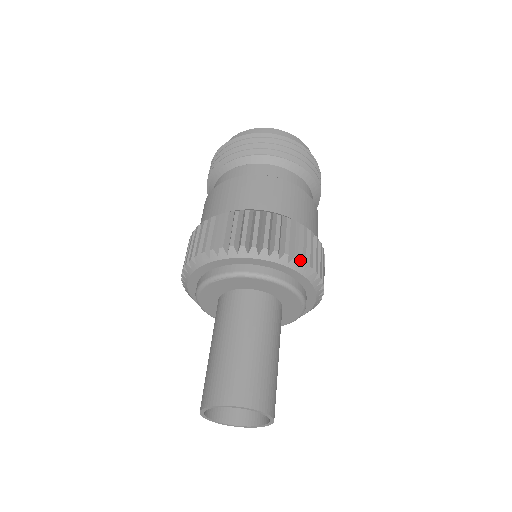
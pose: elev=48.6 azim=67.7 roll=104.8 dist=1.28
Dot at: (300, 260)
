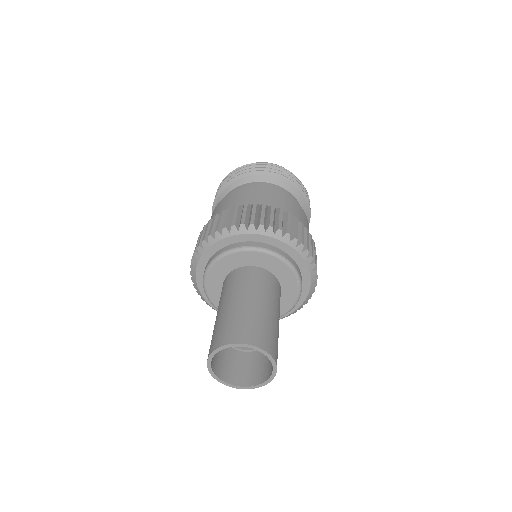
Dot at: (276, 229)
